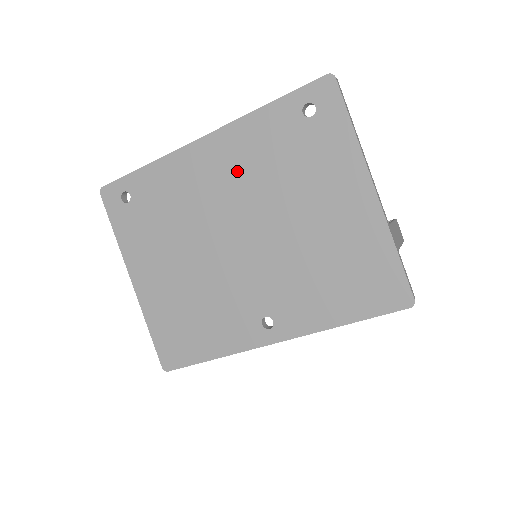
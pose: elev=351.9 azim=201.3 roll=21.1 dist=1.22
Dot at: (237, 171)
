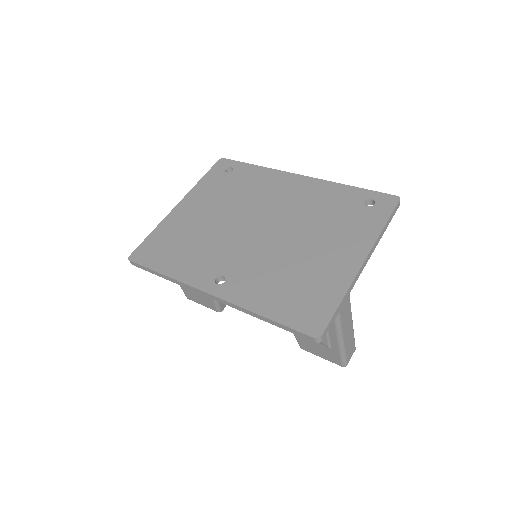
Dot at: (300, 200)
